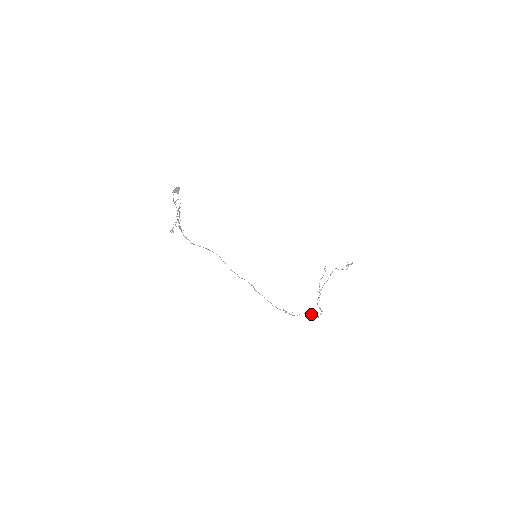
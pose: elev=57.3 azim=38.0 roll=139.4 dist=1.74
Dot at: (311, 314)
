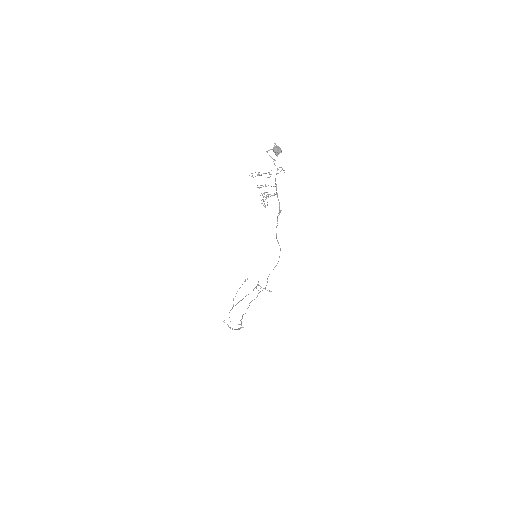
Dot at: (224, 320)
